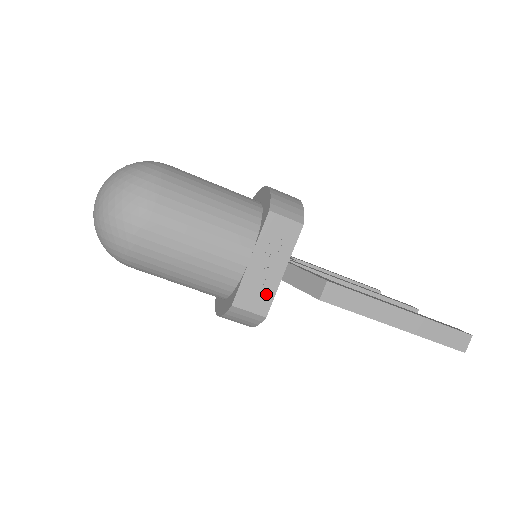
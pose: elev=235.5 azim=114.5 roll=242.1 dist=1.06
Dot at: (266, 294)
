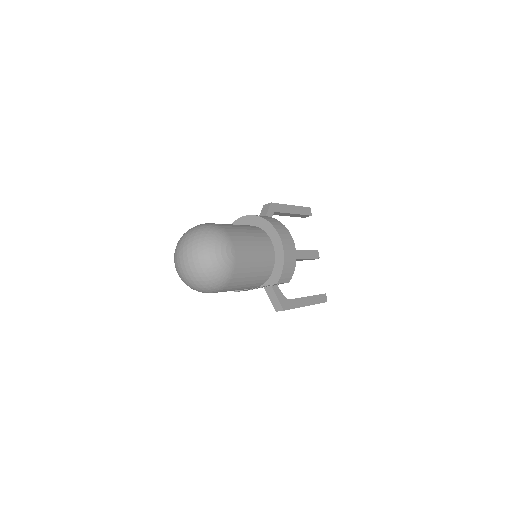
Dot at: occluded
